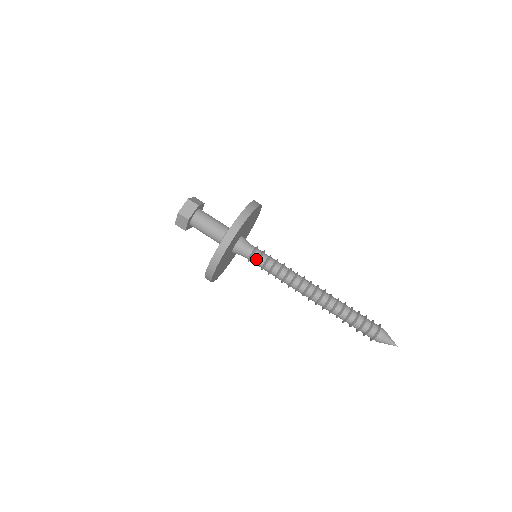
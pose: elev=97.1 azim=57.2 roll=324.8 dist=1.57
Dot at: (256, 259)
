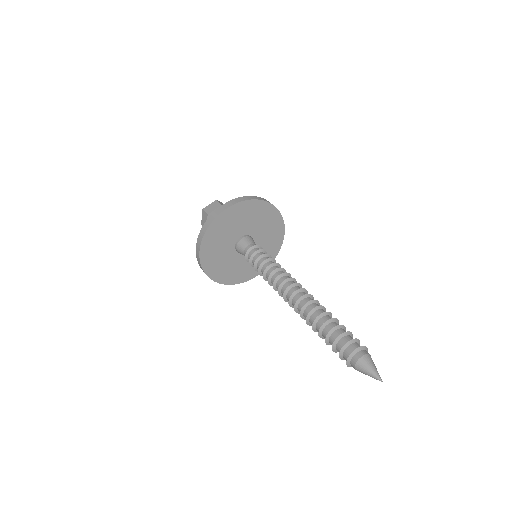
Dot at: (252, 255)
